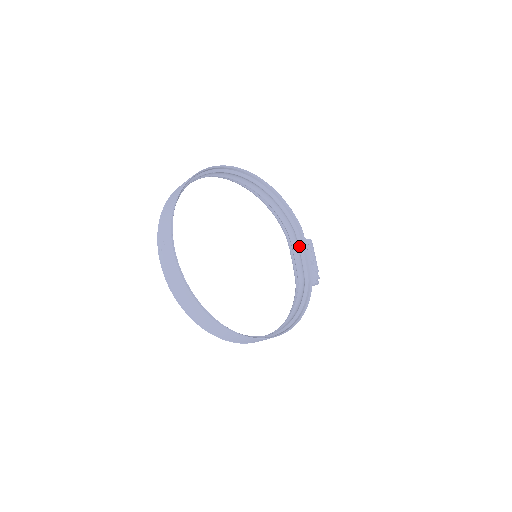
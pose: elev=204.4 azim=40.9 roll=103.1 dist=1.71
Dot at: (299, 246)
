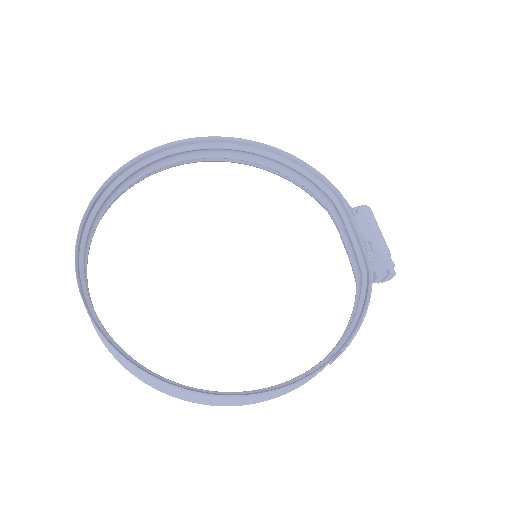
Dot at: (343, 222)
